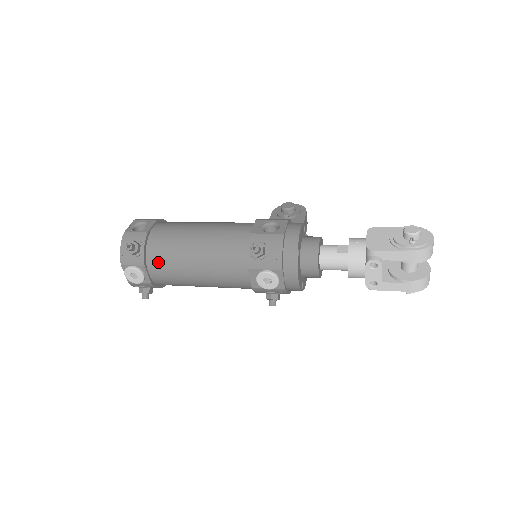
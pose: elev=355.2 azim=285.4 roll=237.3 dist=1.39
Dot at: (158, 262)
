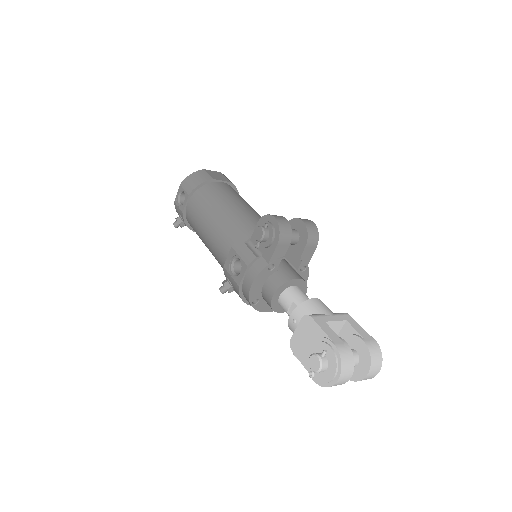
Dot at: occluded
